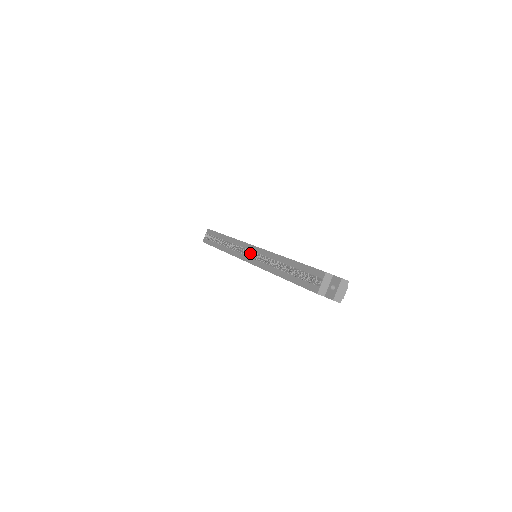
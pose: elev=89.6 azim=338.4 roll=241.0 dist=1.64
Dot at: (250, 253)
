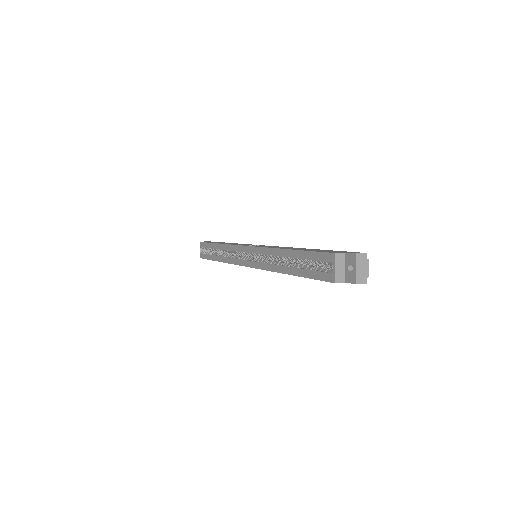
Dot at: occluded
